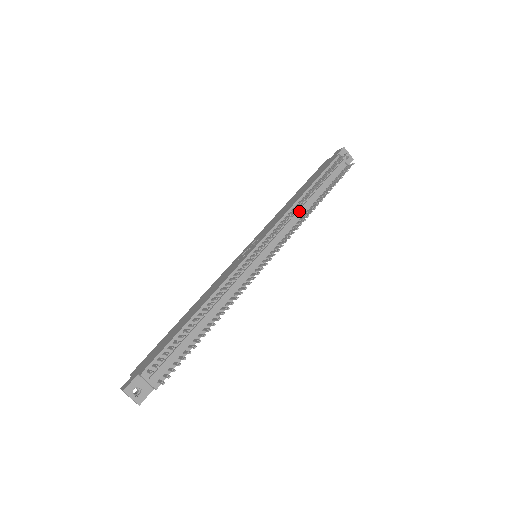
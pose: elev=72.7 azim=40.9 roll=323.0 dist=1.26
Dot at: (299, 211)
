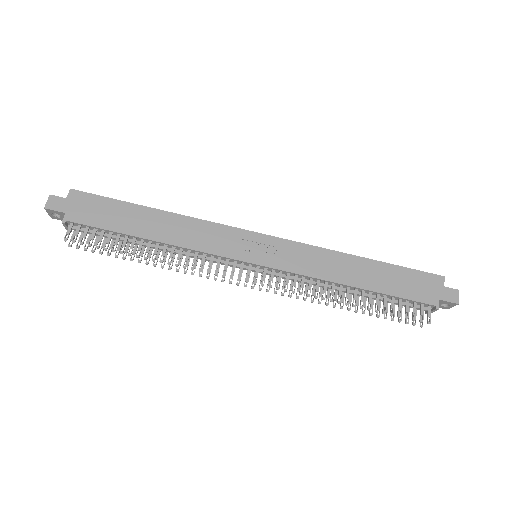
Dot at: (329, 288)
